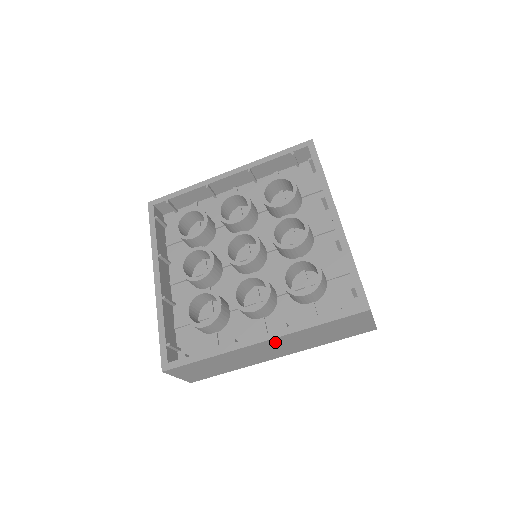
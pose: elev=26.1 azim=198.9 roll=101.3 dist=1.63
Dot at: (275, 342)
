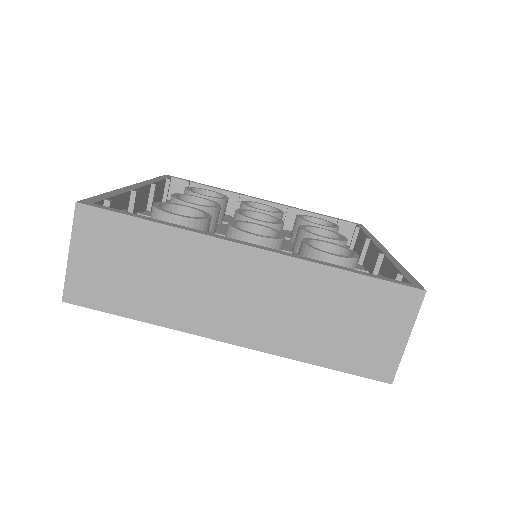
Dot at: (264, 270)
